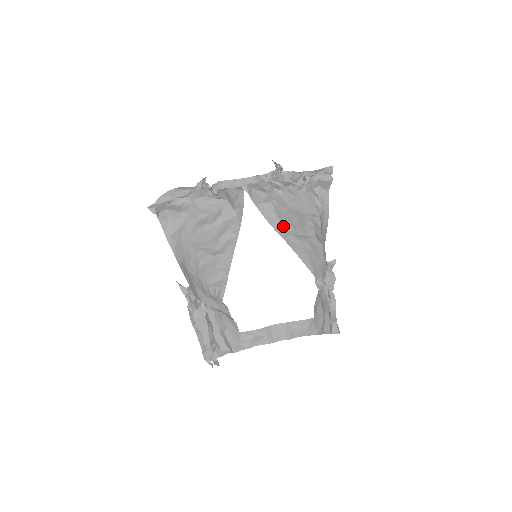
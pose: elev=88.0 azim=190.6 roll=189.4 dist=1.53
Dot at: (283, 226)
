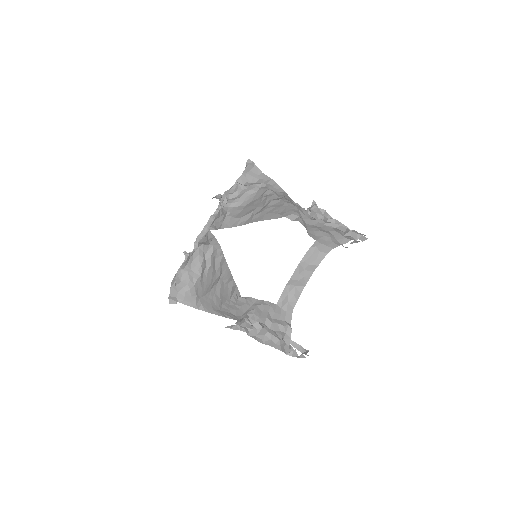
Dot at: (245, 218)
